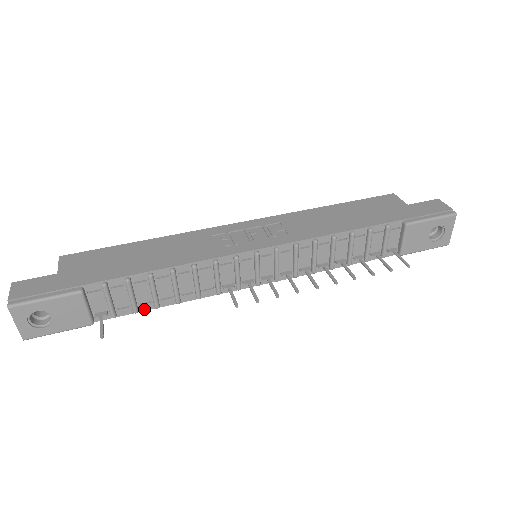
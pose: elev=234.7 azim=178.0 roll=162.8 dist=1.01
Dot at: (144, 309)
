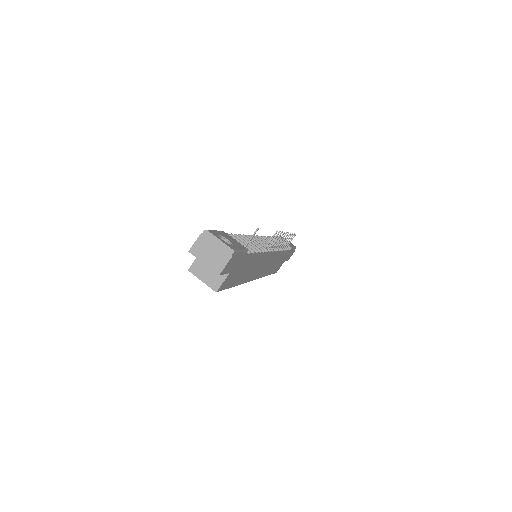
Dot at: (254, 253)
